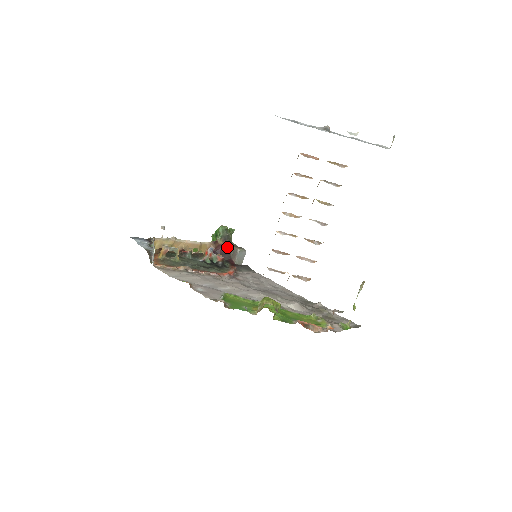
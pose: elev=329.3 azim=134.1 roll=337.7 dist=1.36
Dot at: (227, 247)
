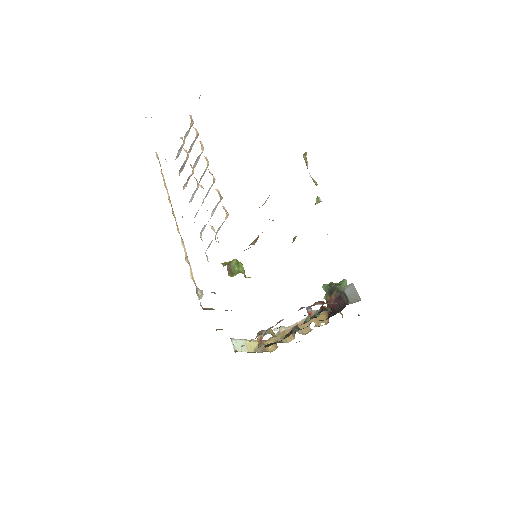
Dot at: (338, 298)
